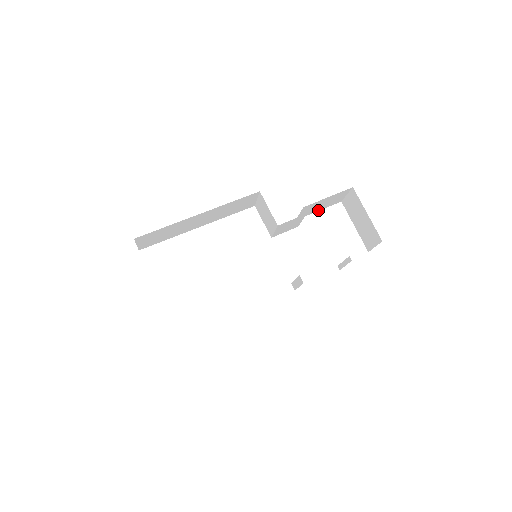
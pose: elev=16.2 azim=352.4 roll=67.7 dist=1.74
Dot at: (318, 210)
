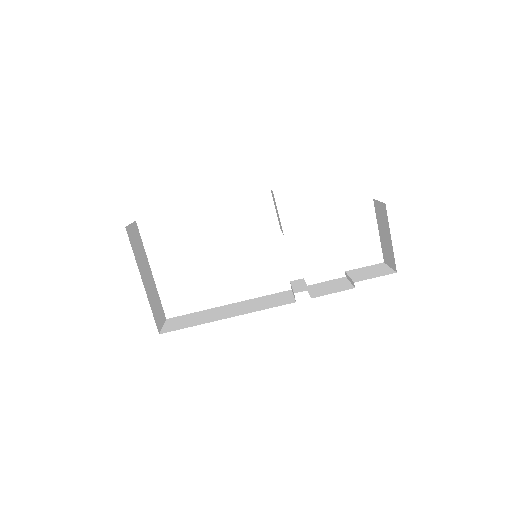
Dot at: occluded
